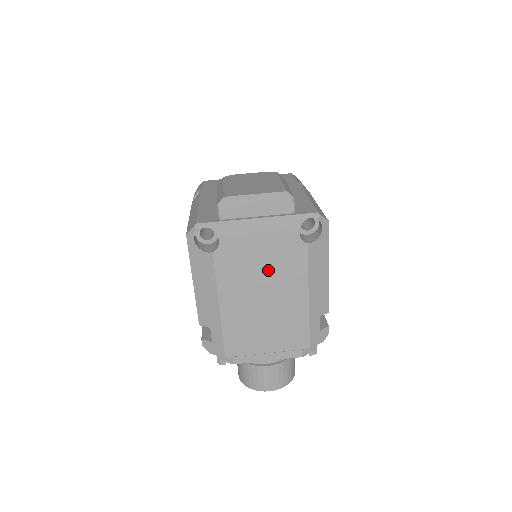
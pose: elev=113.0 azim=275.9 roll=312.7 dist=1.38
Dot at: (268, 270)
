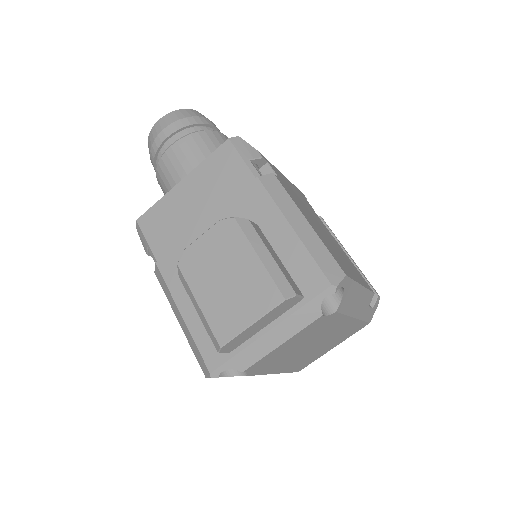
Dot at: (306, 342)
